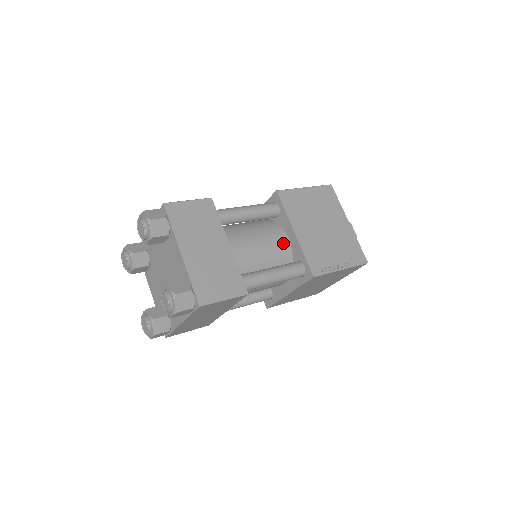
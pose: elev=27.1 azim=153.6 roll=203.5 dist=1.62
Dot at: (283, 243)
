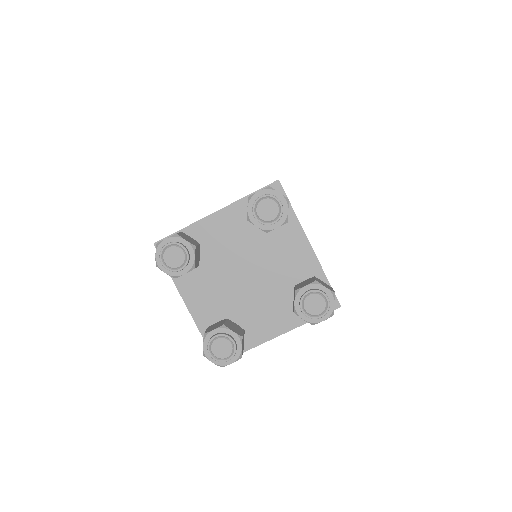
Dot at: occluded
